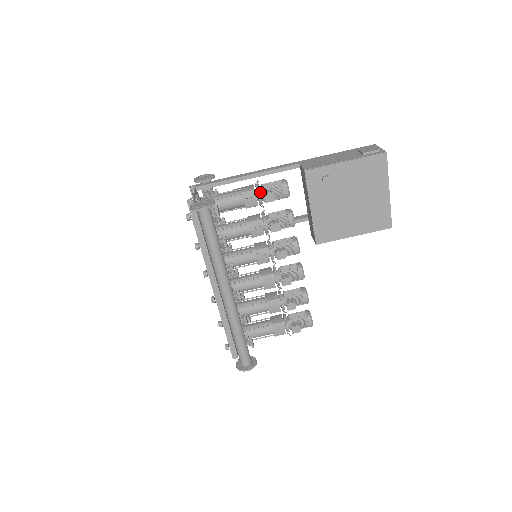
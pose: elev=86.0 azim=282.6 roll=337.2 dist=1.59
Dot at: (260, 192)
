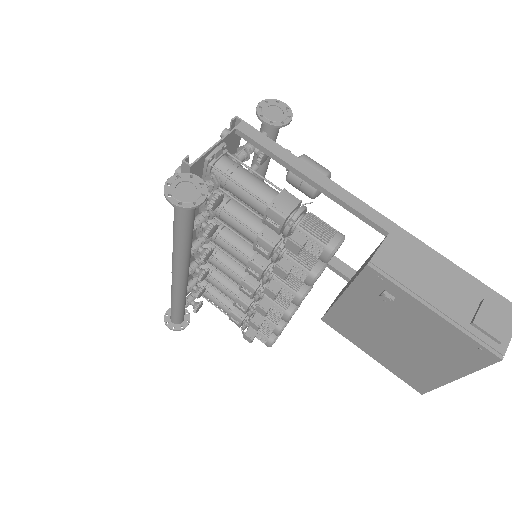
Dot at: (294, 225)
